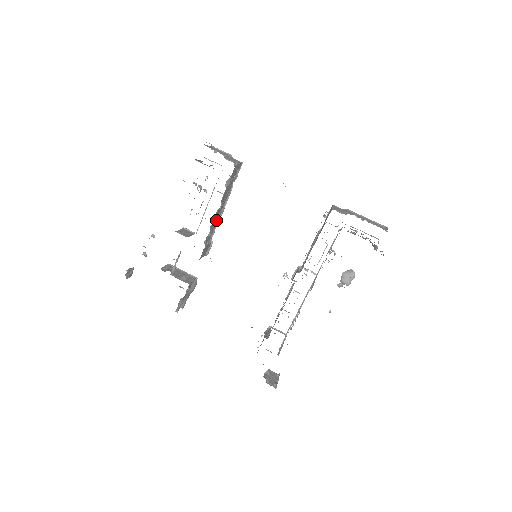
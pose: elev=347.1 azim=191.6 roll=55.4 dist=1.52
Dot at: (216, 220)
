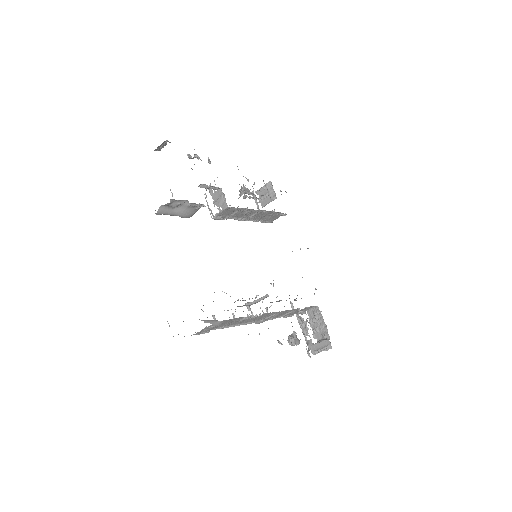
Dot at: (255, 211)
